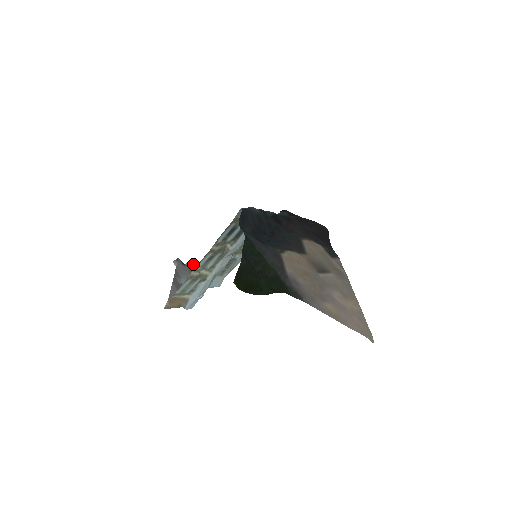
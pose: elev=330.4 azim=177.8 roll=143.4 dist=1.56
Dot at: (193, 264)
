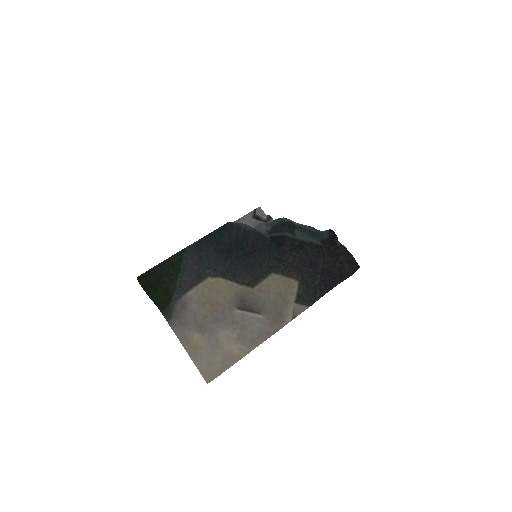
Dot at: (267, 220)
